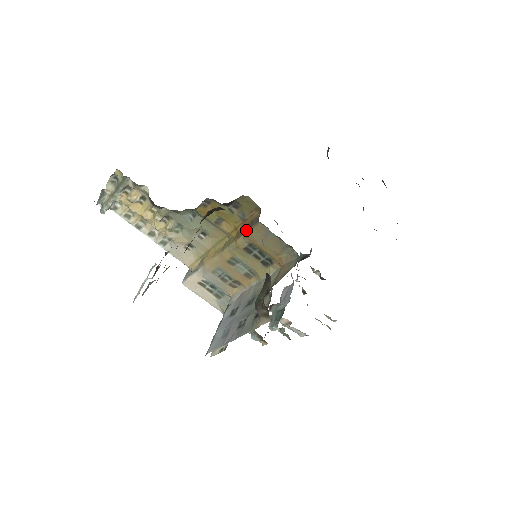
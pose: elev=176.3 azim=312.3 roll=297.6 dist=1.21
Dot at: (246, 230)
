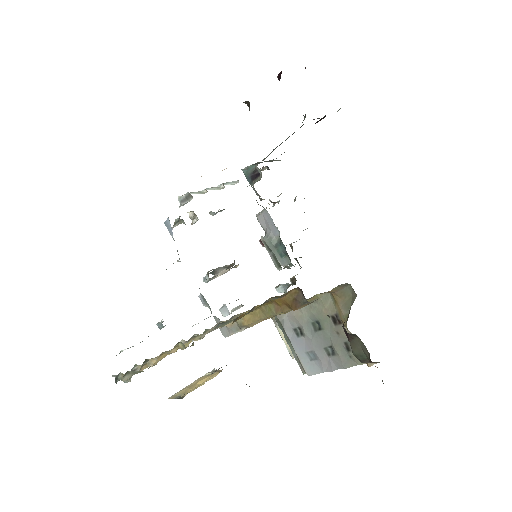
Dot at: (294, 308)
